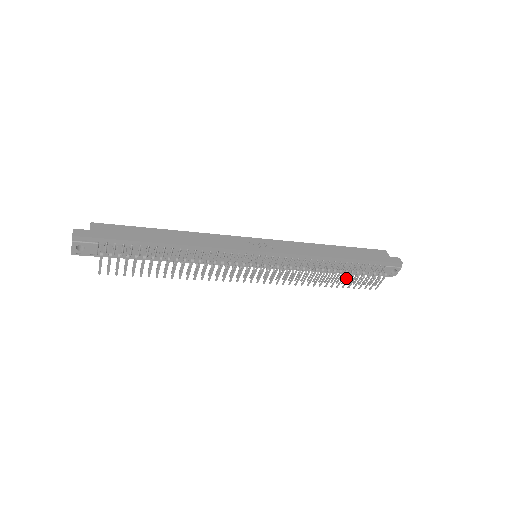
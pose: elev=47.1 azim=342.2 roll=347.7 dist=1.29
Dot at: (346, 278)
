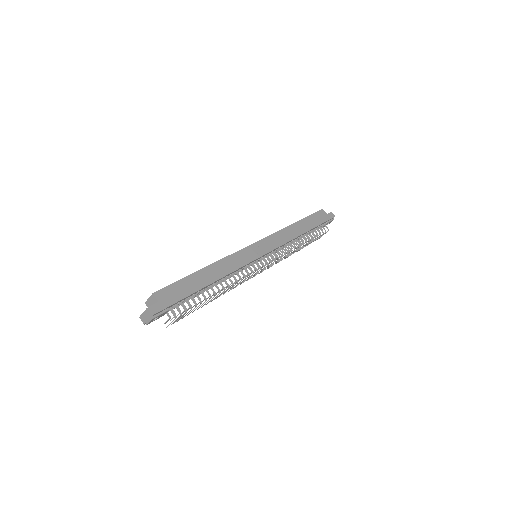
Dot at: (305, 242)
